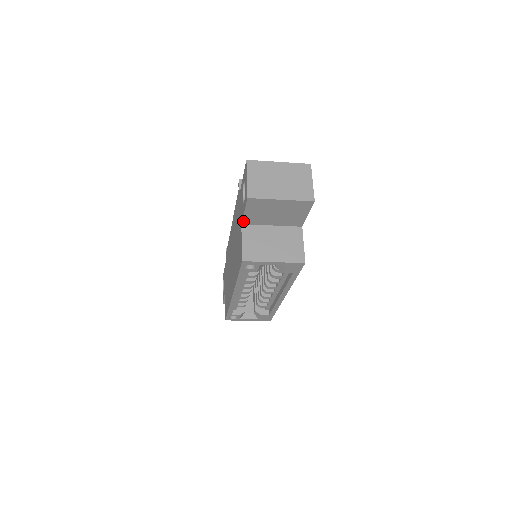
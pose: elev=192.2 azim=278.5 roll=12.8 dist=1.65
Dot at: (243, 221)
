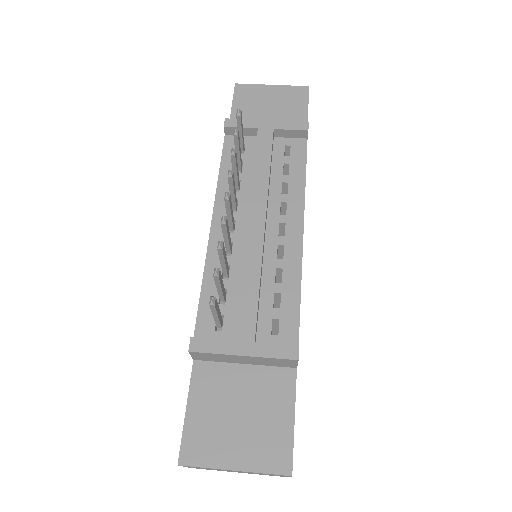
Dot at: occluded
